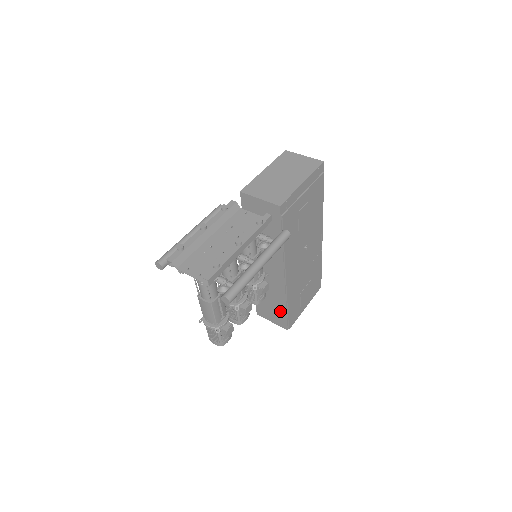
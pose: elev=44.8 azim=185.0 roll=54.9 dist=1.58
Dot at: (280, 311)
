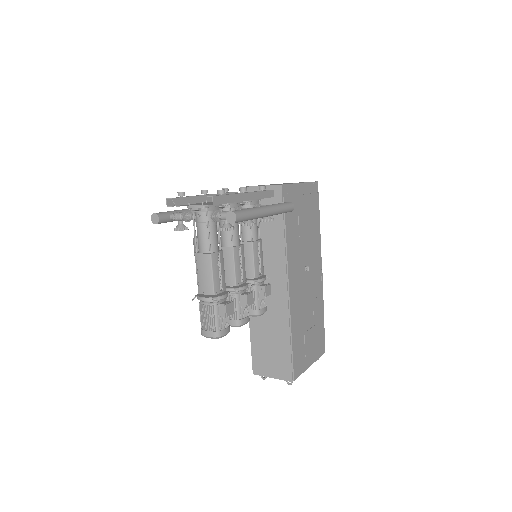
Dot at: (282, 350)
